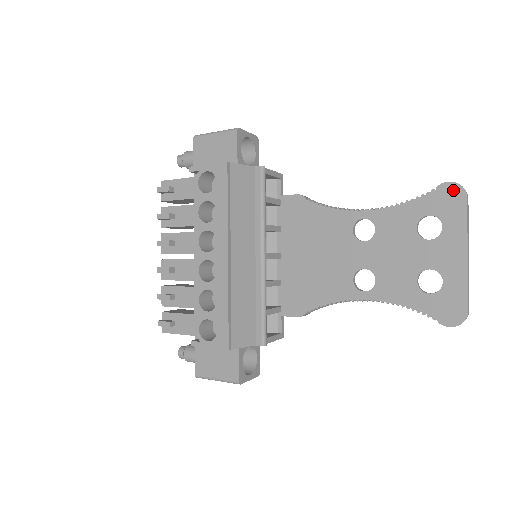
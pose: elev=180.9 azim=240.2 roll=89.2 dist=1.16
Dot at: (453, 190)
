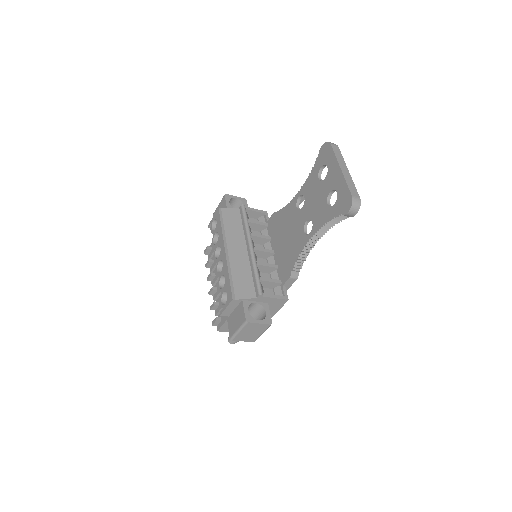
Dot at: (325, 147)
